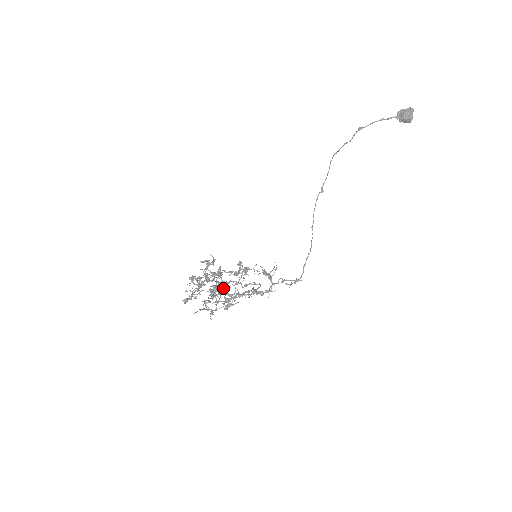
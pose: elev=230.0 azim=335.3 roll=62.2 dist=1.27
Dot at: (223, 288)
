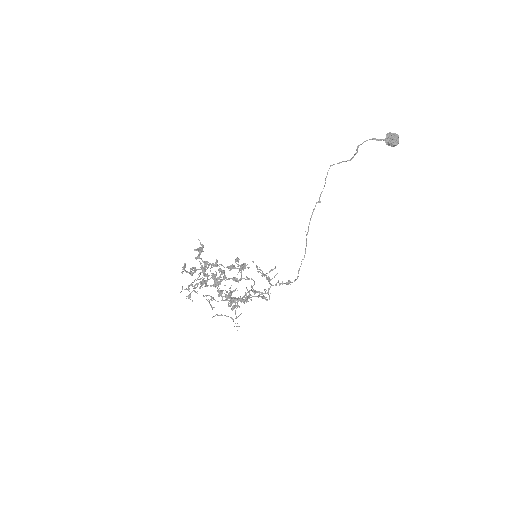
Dot at: occluded
